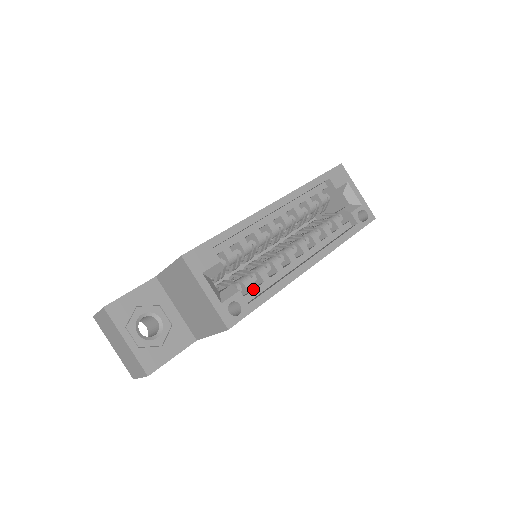
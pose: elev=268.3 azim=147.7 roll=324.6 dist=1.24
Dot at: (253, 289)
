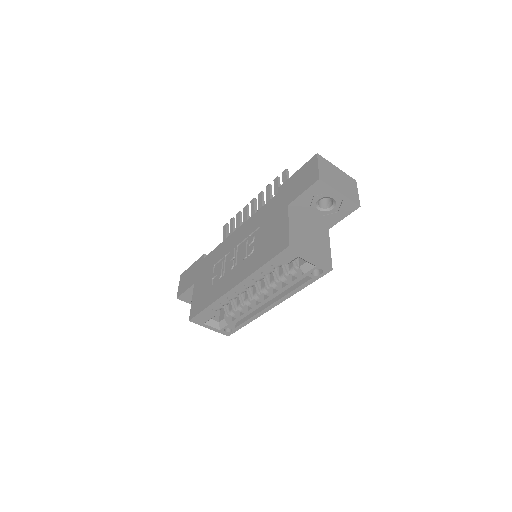
Dot at: (238, 317)
